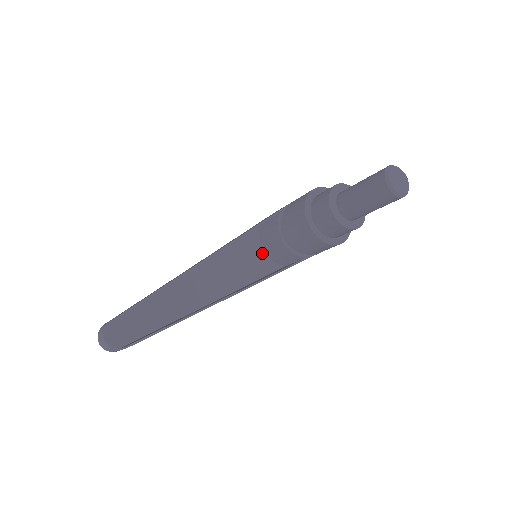
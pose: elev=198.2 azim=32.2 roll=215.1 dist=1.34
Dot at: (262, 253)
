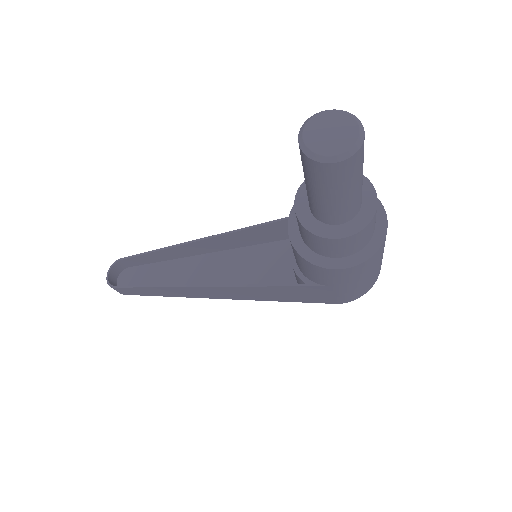
Dot at: (292, 269)
